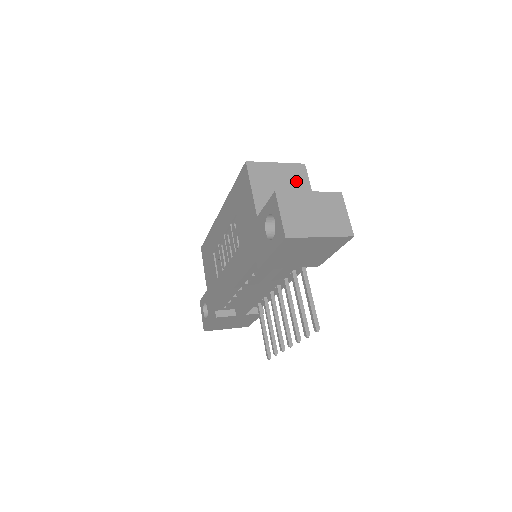
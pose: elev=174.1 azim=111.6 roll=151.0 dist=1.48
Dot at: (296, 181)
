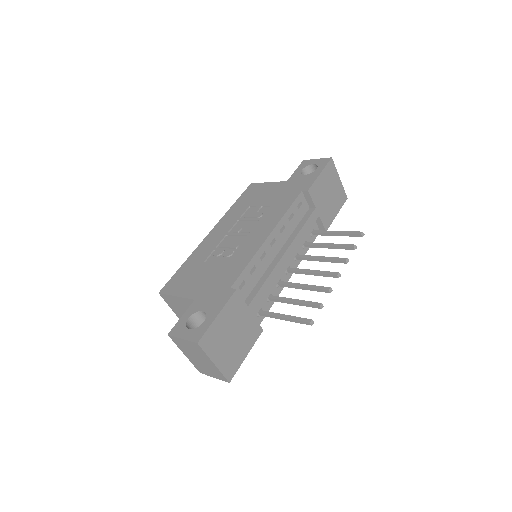
Dot at: occluded
